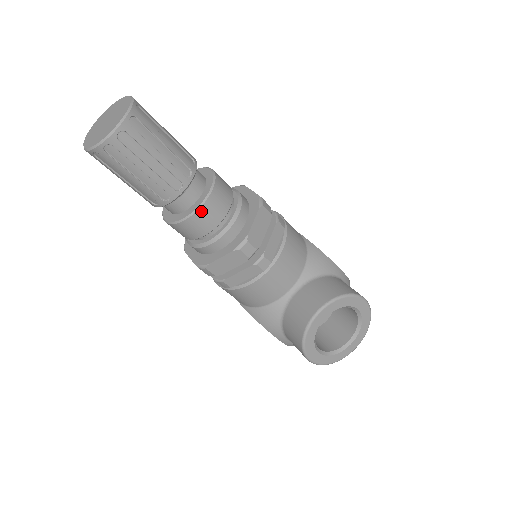
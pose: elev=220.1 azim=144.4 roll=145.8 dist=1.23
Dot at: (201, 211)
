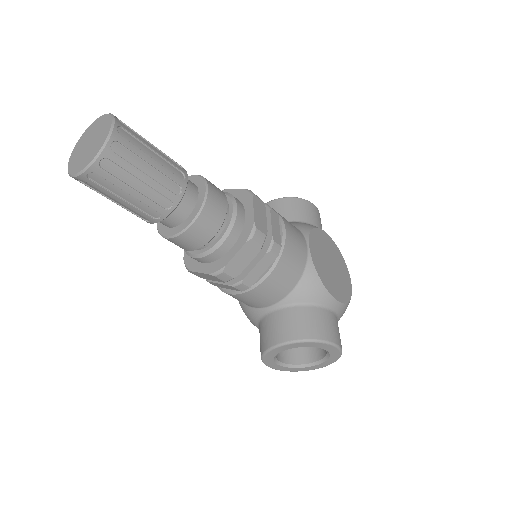
Dot at: (180, 237)
